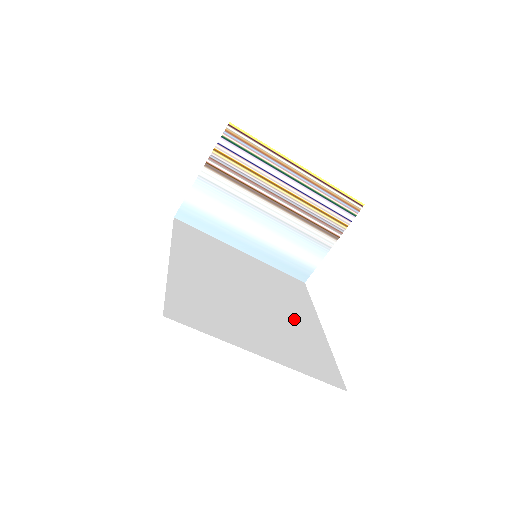
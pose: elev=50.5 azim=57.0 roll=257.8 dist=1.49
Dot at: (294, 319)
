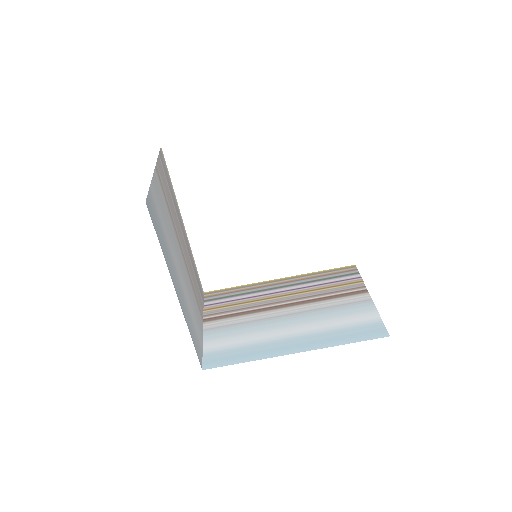
Dot at: occluded
